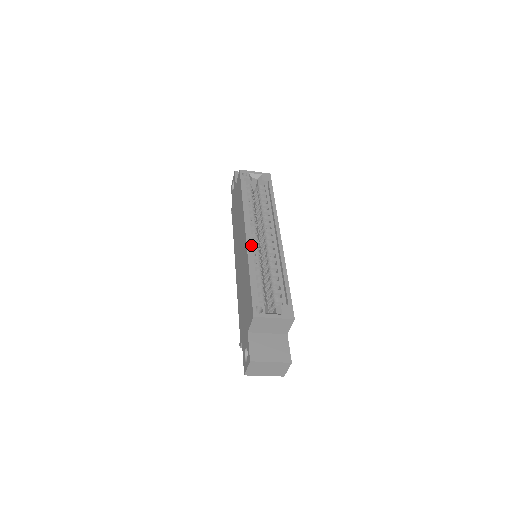
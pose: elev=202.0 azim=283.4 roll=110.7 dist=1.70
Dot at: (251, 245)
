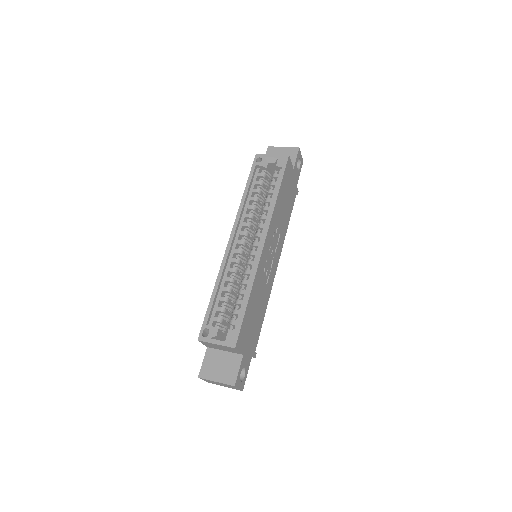
Dot at: (232, 254)
